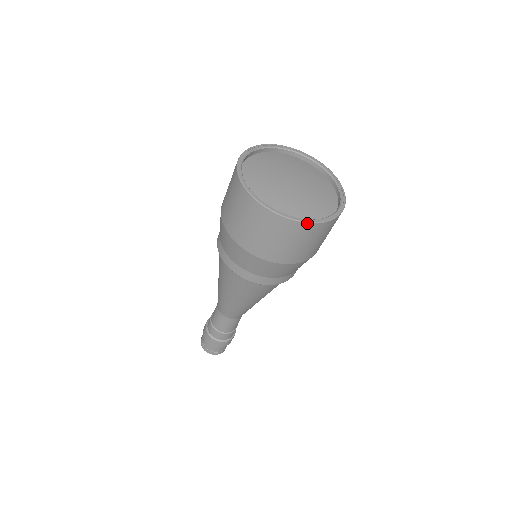
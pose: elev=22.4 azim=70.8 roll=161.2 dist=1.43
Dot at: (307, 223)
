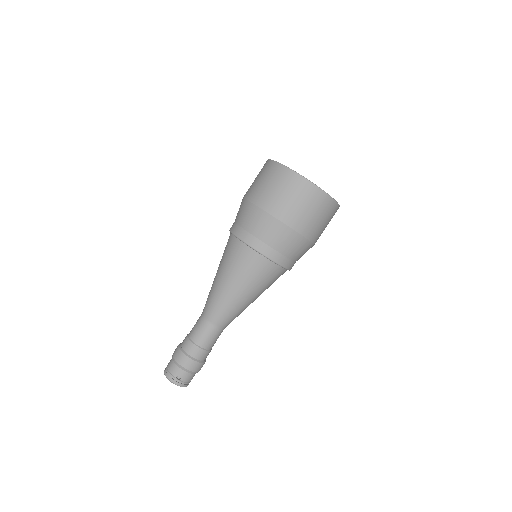
Dot at: (315, 186)
